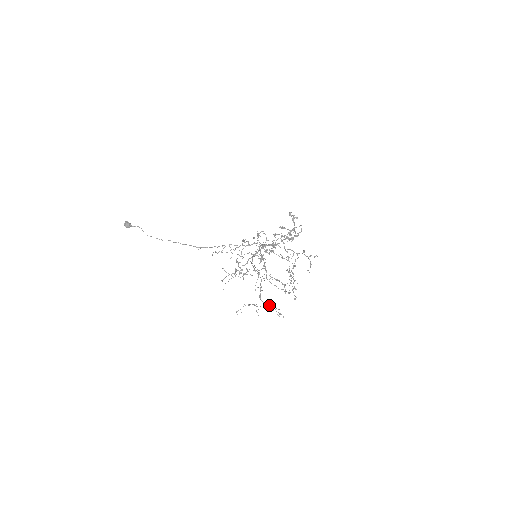
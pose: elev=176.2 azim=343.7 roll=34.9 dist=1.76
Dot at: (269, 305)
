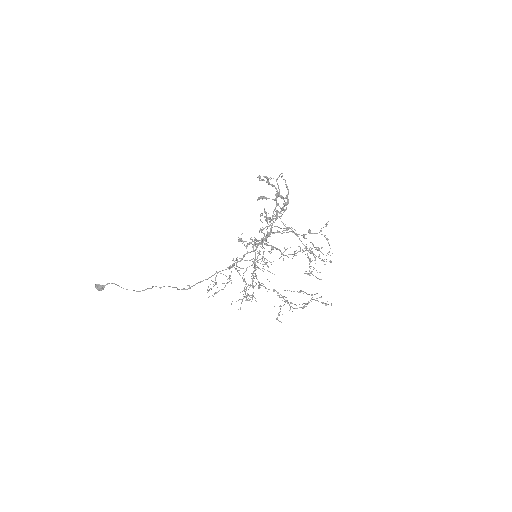
Dot at: (308, 301)
